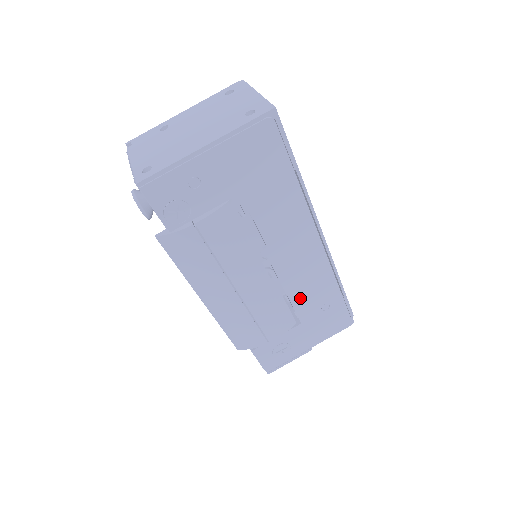
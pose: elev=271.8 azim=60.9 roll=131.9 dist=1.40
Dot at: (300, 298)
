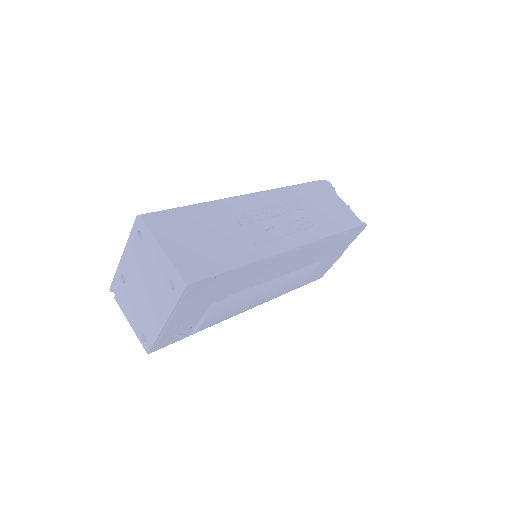
Dot at: (309, 261)
